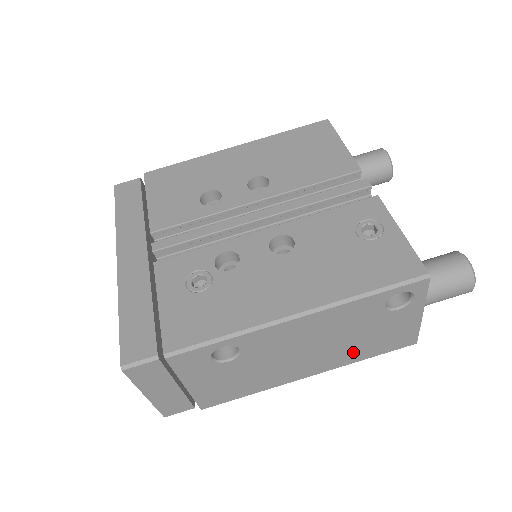
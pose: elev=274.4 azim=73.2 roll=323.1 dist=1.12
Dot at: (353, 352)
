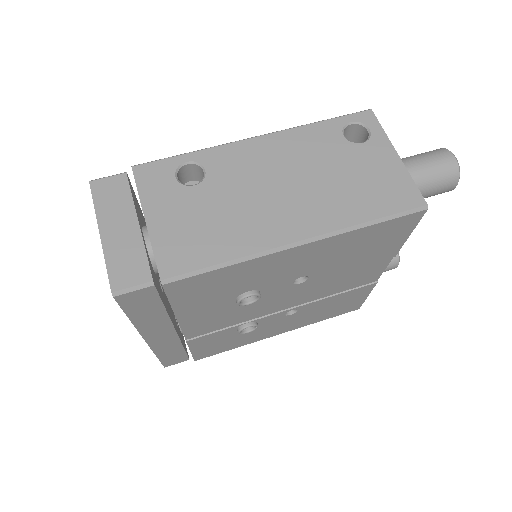
Dot at: (343, 203)
